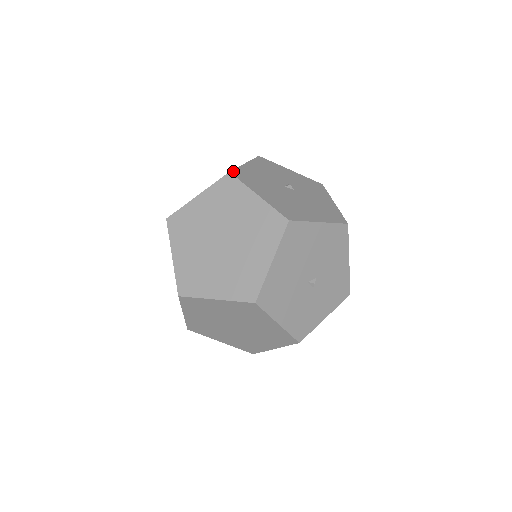
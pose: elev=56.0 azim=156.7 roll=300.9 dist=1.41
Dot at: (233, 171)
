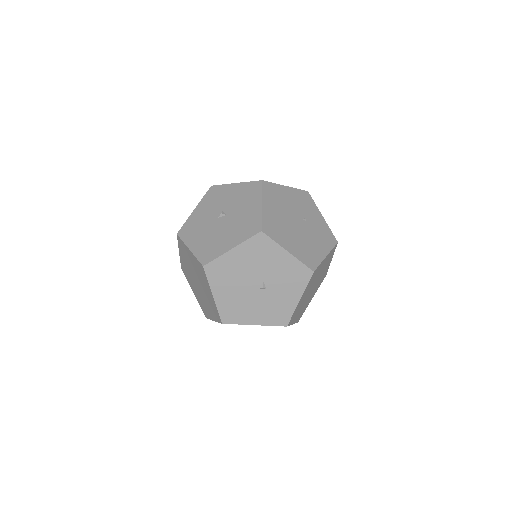
Dot at: (180, 230)
